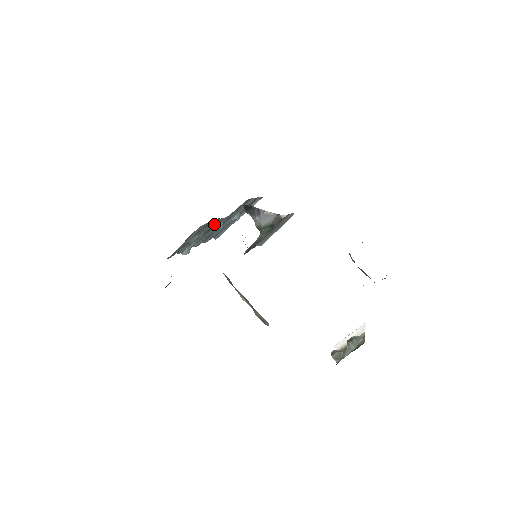
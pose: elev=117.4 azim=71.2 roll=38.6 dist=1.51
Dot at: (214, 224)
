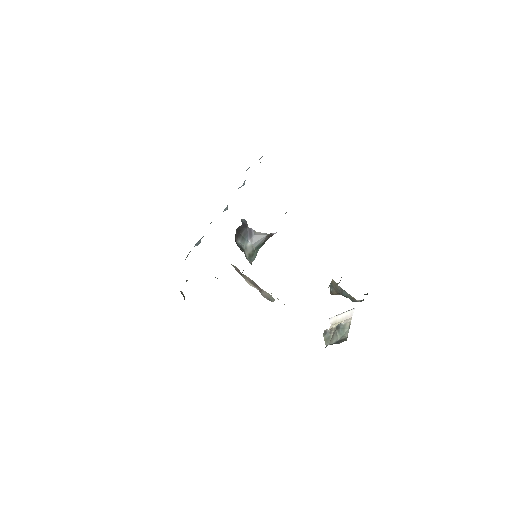
Dot at: occluded
